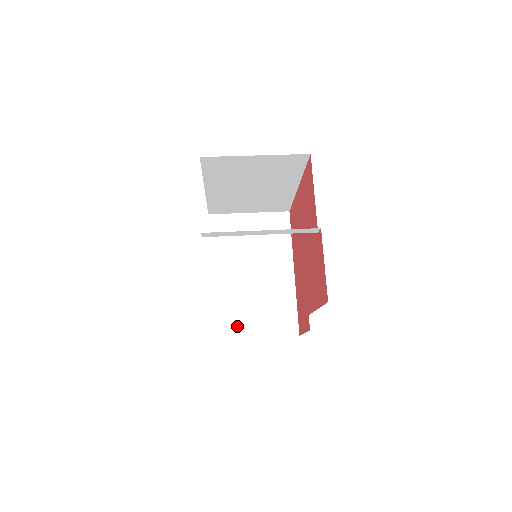
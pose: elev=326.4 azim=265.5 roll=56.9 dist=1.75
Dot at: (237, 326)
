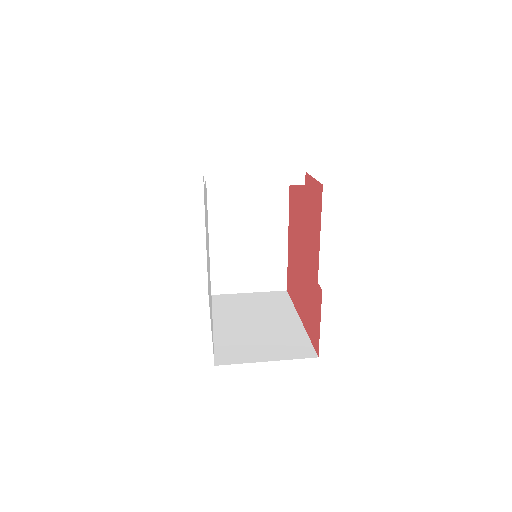
Dot at: (243, 355)
